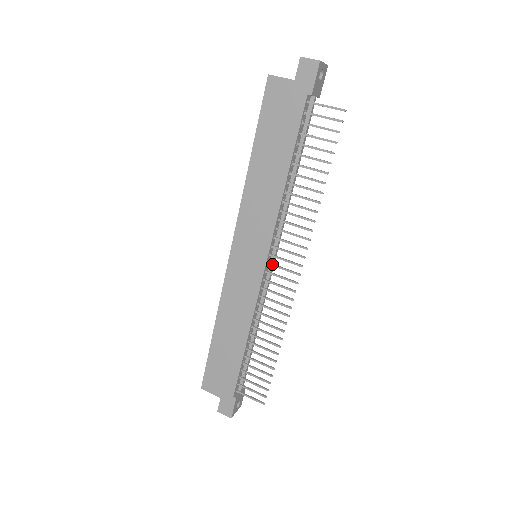
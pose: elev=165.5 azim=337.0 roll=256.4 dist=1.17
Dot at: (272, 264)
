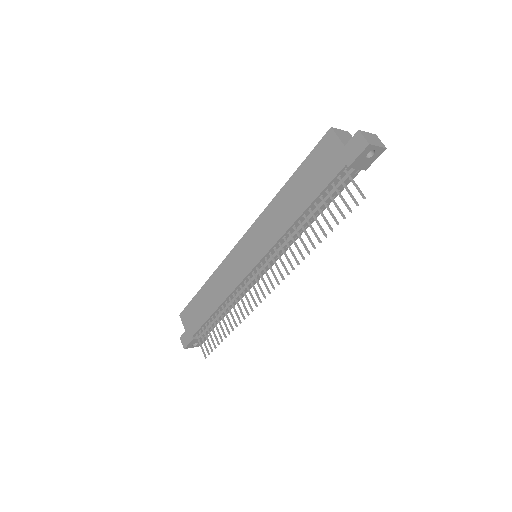
Dot at: (258, 271)
